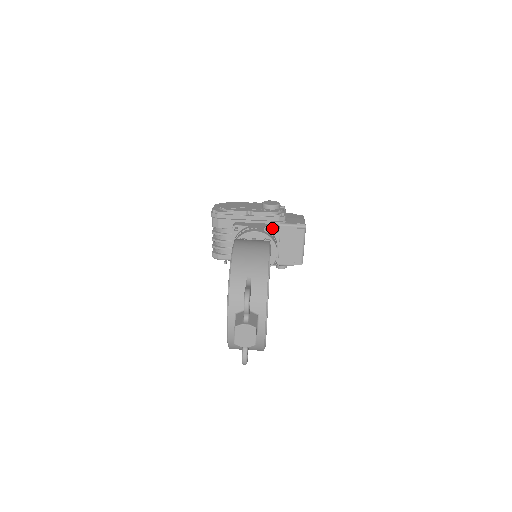
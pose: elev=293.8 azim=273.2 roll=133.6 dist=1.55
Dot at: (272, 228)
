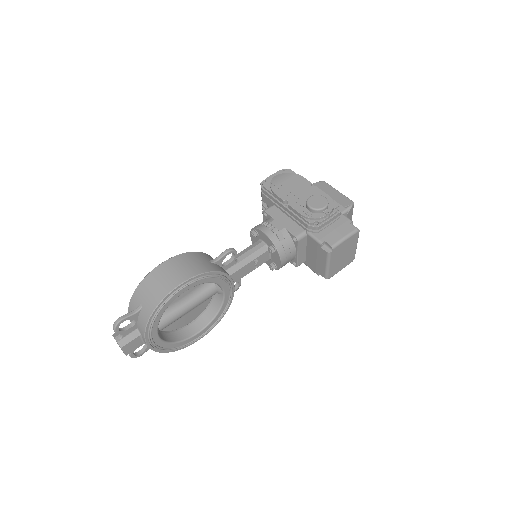
Dot at: (292, 234)
